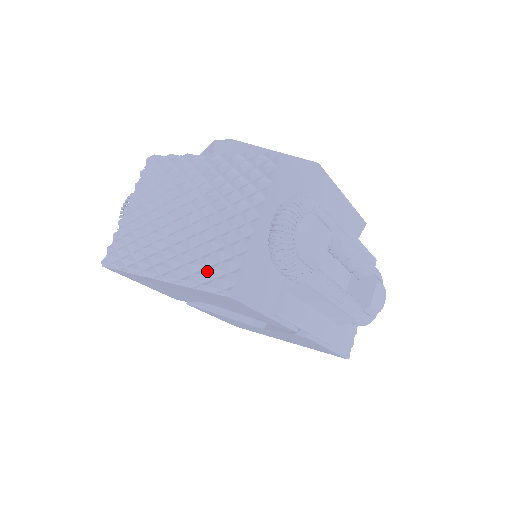
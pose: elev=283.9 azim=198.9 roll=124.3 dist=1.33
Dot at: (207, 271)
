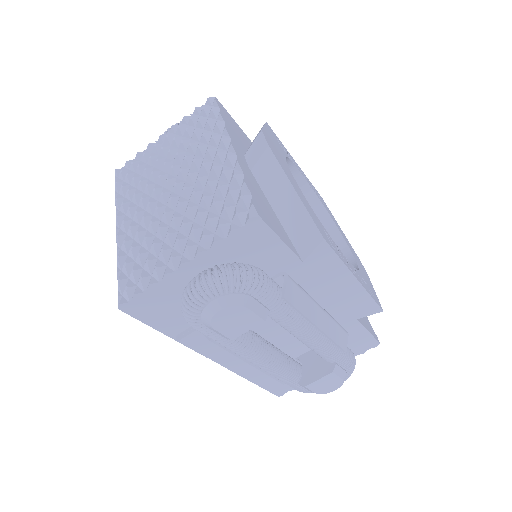
Dot at: (132, 265)
